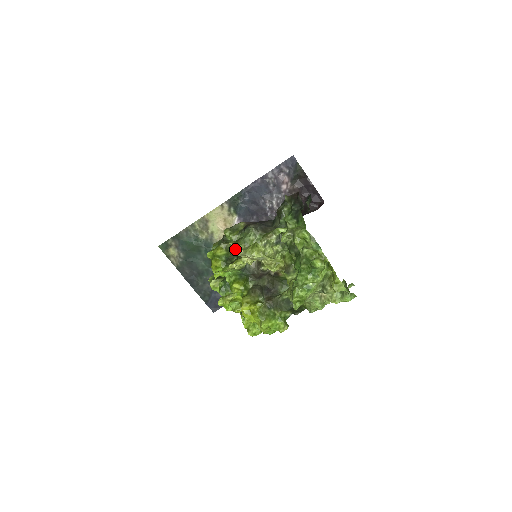
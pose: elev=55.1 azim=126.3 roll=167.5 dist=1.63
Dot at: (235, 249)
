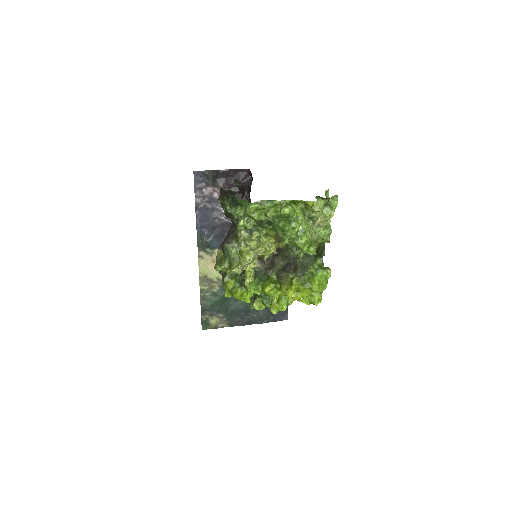
Dot at: (233, 271)
